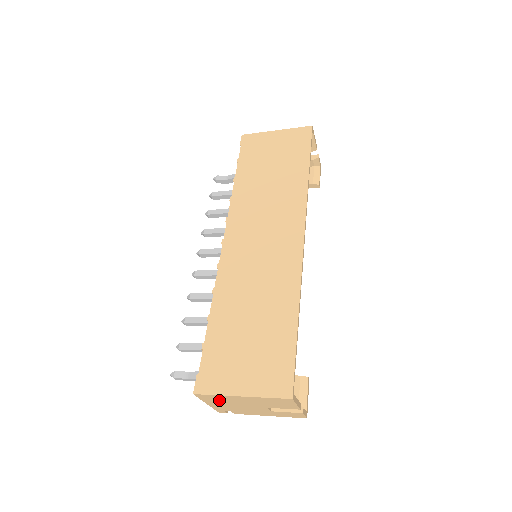
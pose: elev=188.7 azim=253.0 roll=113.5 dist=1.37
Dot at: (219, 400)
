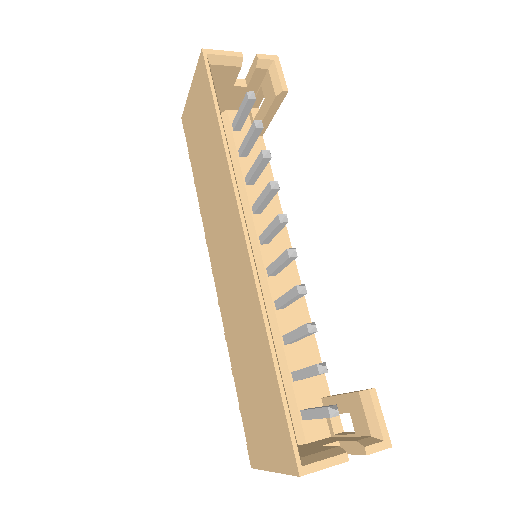
Dot at: occluded
